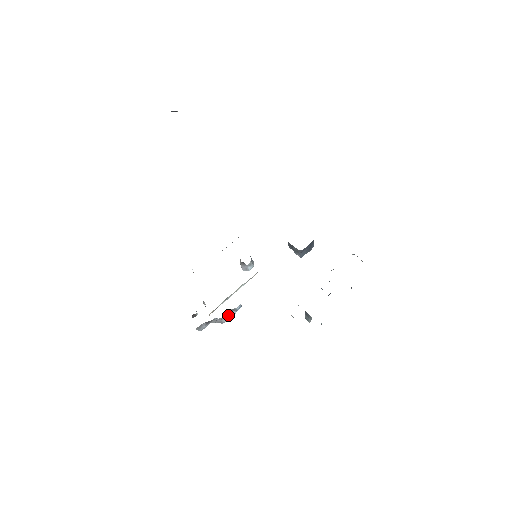
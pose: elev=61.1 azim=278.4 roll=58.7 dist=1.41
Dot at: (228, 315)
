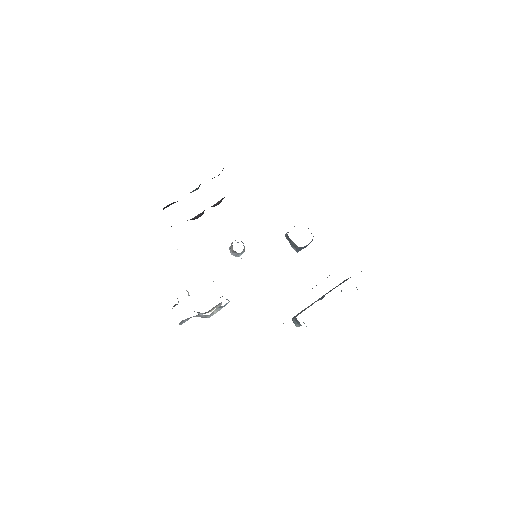
Dot at: (214, 311)
